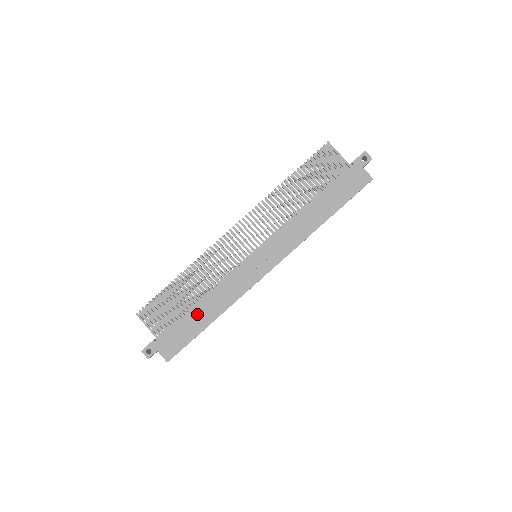
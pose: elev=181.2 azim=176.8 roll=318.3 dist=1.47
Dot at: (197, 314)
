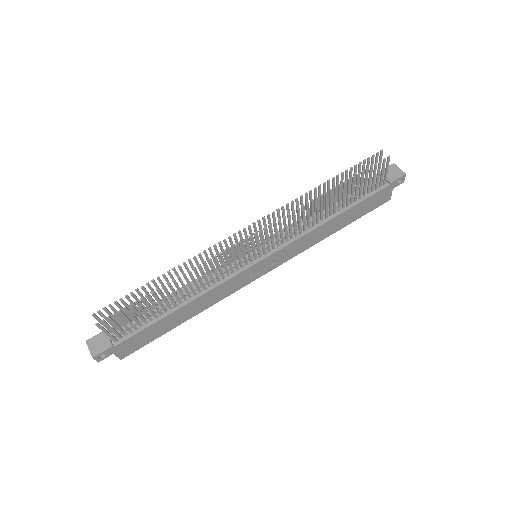
Dot at: (174, 317)
